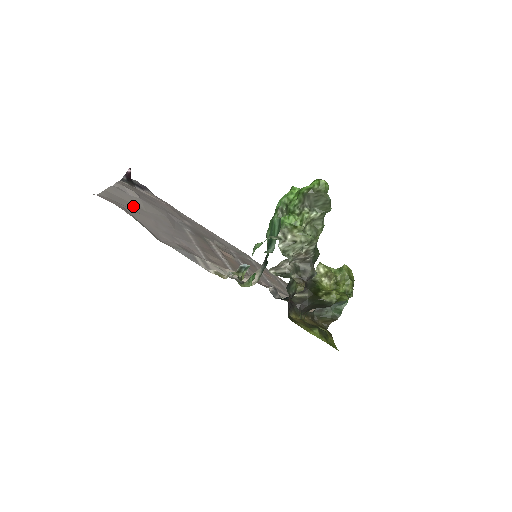
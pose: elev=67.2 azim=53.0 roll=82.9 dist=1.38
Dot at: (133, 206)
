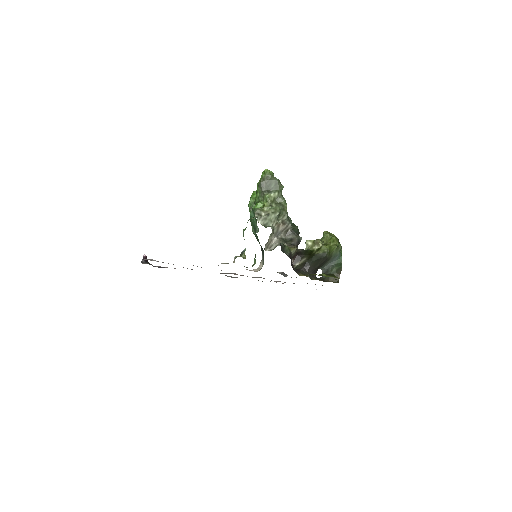
Dot at: occluded
